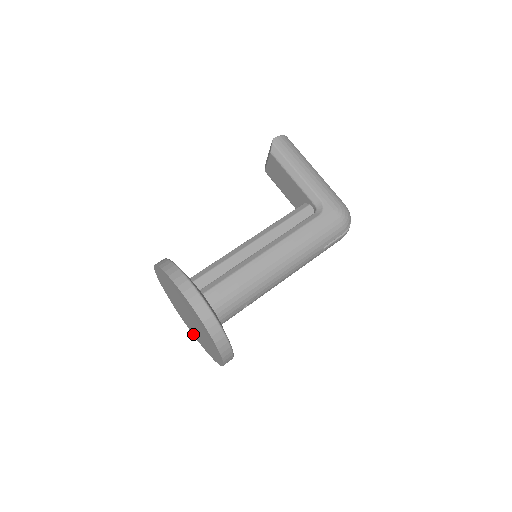
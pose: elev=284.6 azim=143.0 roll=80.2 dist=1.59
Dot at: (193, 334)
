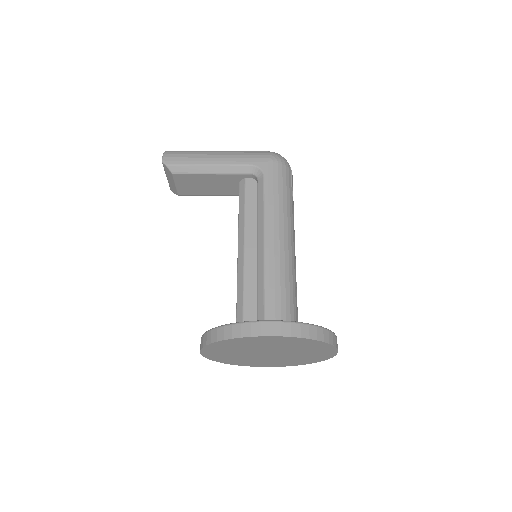
Dot at: (277, 366)
